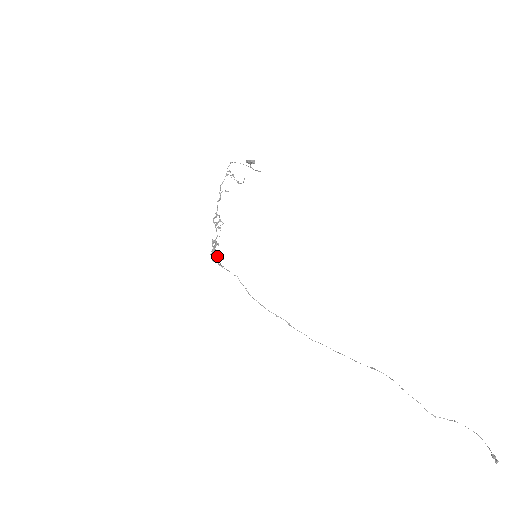
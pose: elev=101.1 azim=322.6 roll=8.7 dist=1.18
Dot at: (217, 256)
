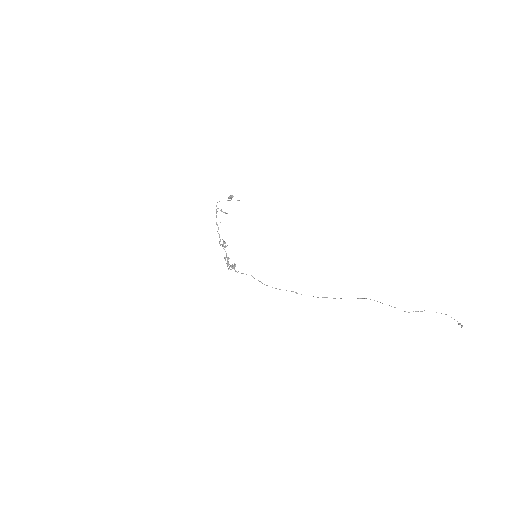
Dot at: (231, 266)
